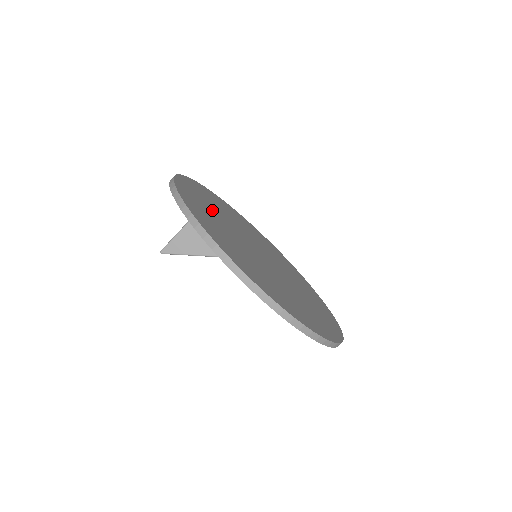
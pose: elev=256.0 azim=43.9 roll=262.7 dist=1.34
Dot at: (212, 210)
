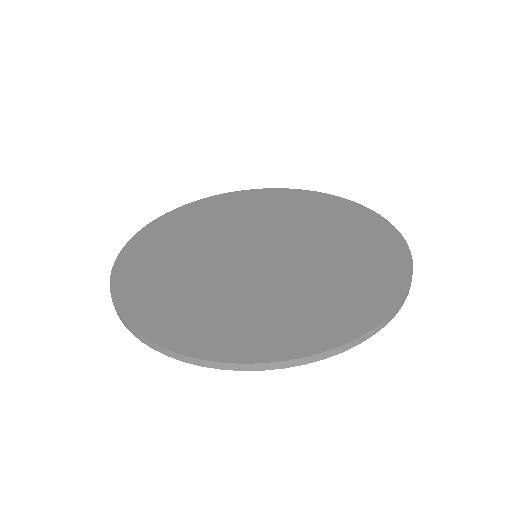
Dot at: (188, 237)
